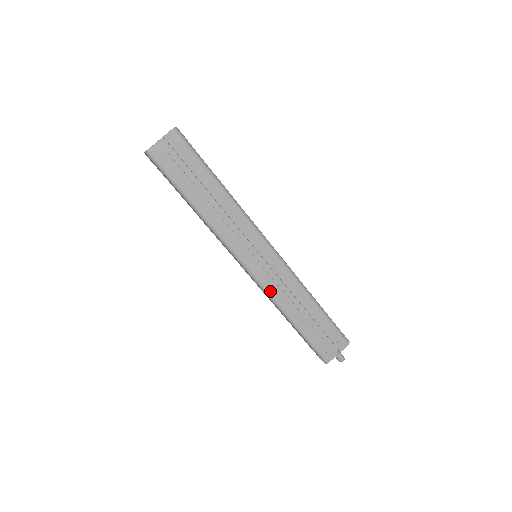
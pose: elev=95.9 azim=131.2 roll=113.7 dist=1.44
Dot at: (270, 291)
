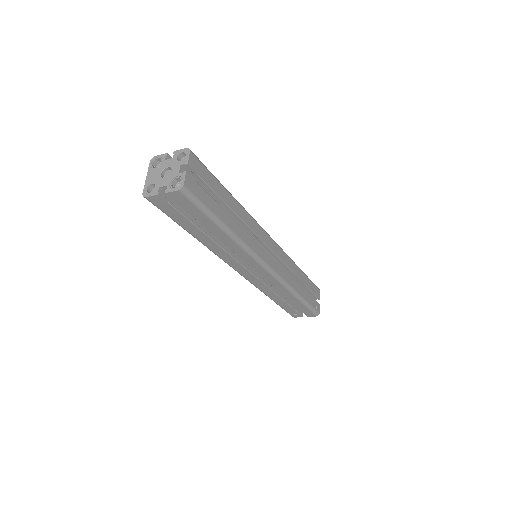
Dot at: (284, 279)
